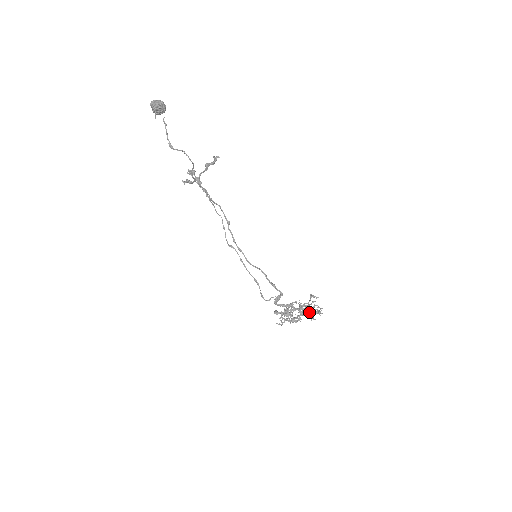
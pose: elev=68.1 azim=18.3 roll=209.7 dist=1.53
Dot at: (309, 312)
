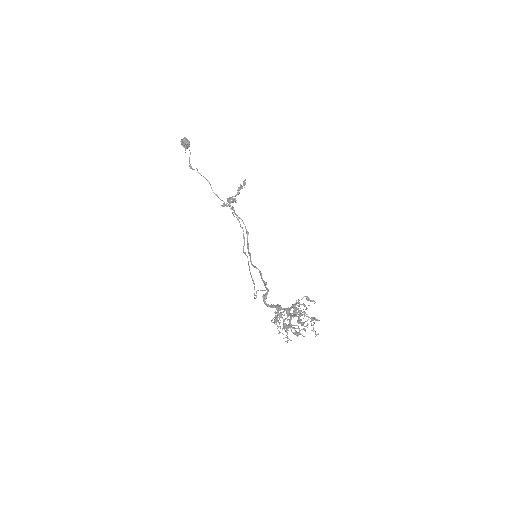
Dot at: (303, 318)
